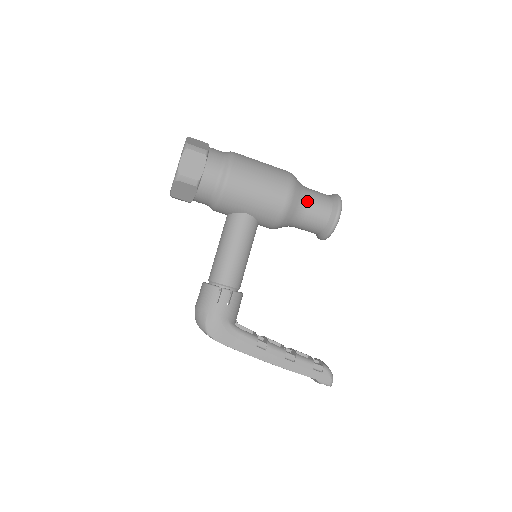
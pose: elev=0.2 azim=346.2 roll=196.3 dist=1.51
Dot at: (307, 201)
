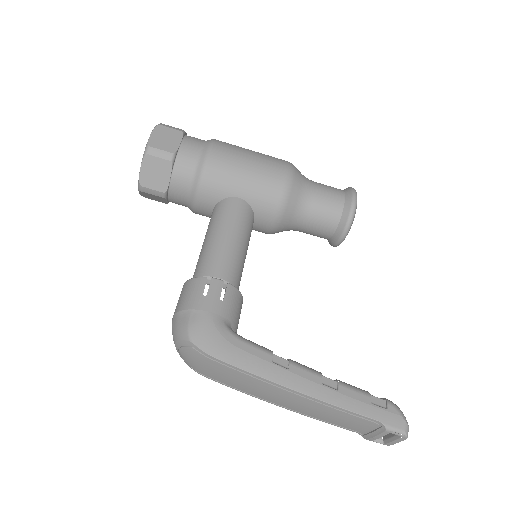
Dot at: (312, 185)
